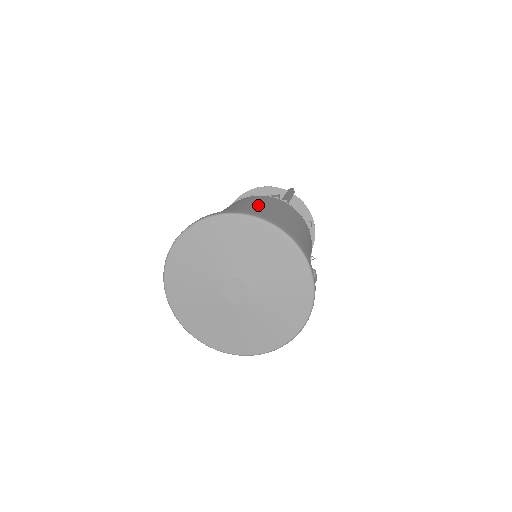
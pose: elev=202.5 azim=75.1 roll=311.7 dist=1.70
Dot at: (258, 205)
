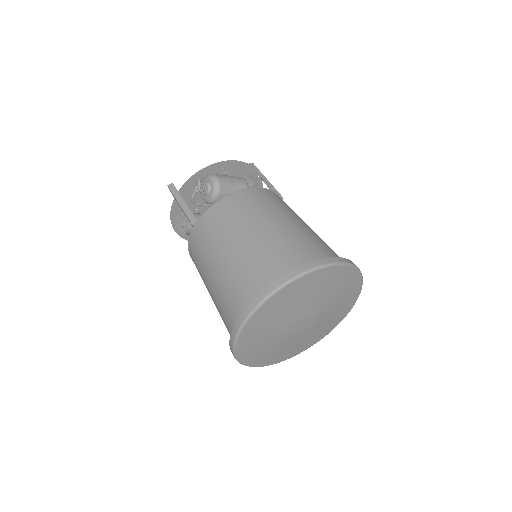
Dot at: (304, 223)
